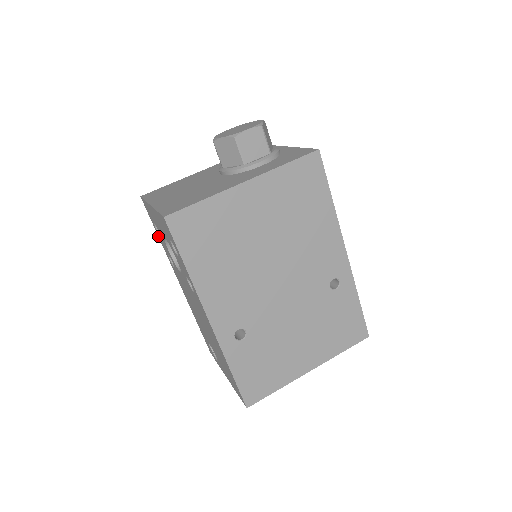
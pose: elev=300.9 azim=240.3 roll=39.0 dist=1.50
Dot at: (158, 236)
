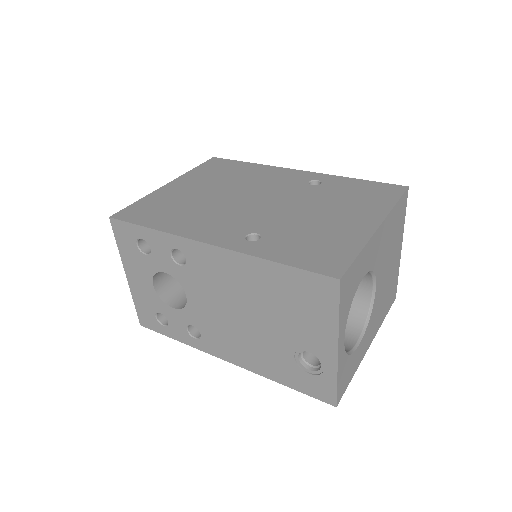
Dot at: (175, 339)
